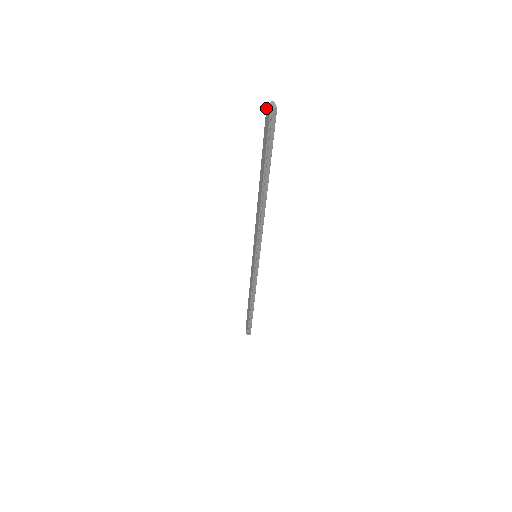
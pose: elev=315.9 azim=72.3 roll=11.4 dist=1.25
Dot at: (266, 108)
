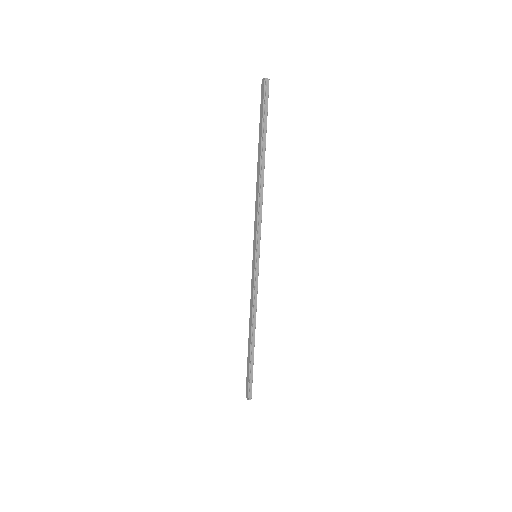
Dot at: (261, 84)
